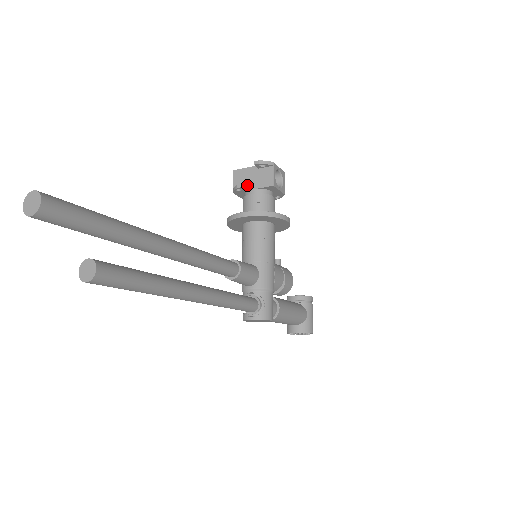
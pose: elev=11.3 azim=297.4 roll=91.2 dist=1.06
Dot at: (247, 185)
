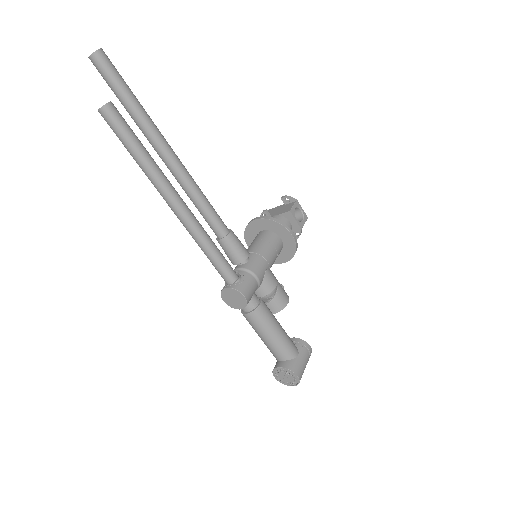
Dot at: (272, 215)
